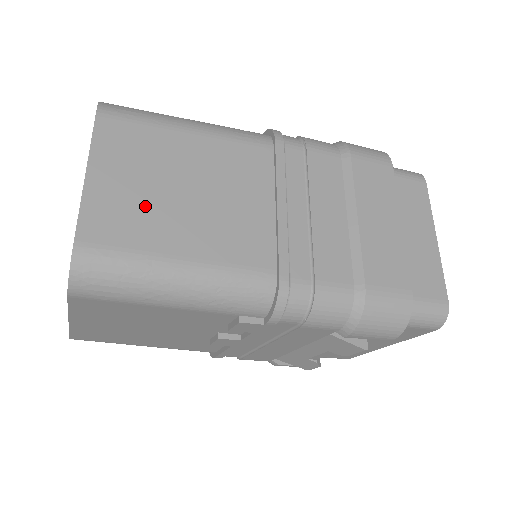
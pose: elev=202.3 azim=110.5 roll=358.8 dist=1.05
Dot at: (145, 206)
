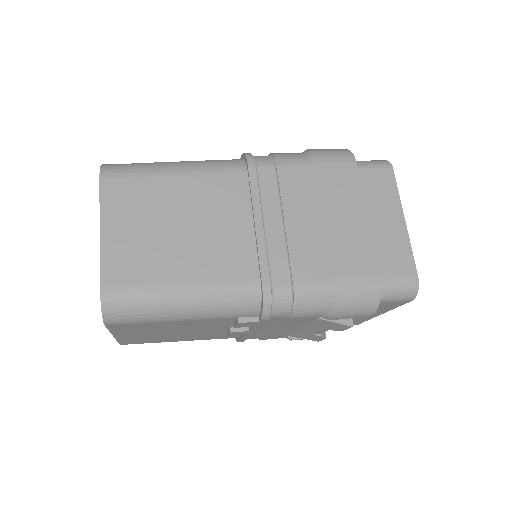
Dot at: (148, 248)
